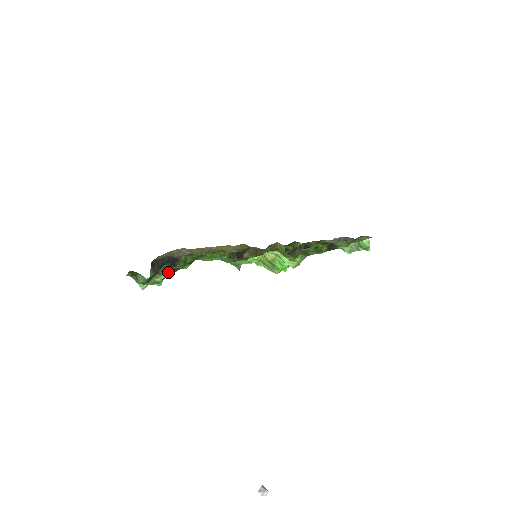
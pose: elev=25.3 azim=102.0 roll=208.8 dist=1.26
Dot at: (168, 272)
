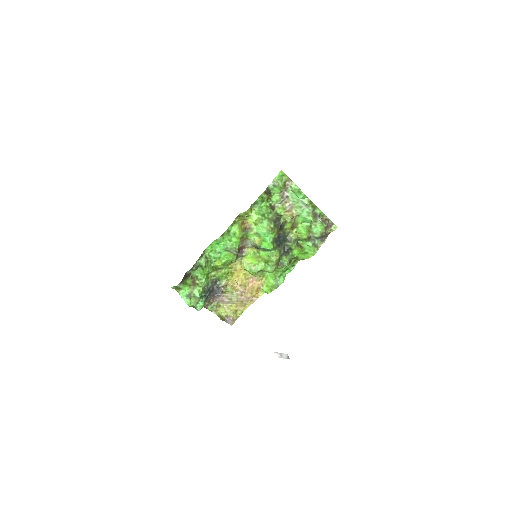
Dot at: (192, 270)
